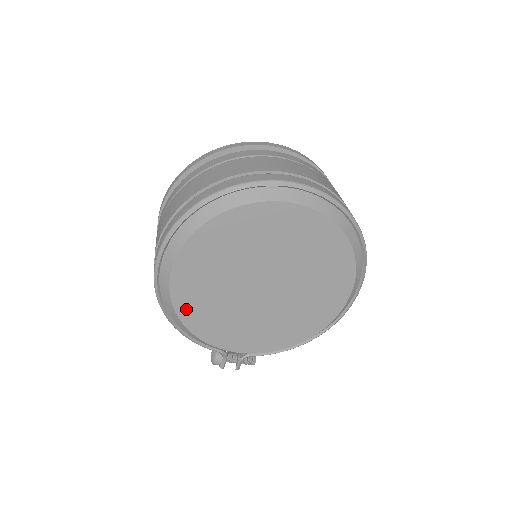
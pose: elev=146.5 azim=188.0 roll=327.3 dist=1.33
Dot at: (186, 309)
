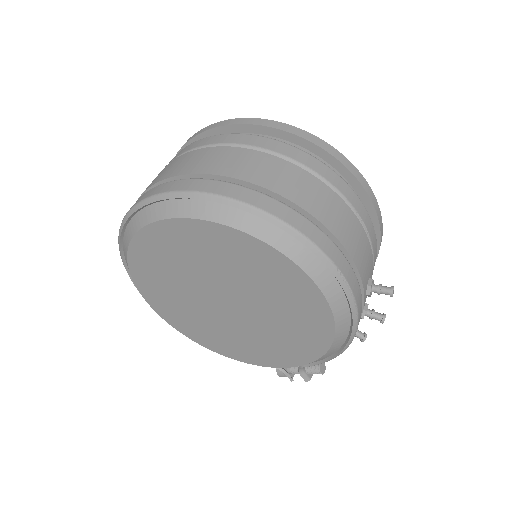
Dot at: (197, 337)
